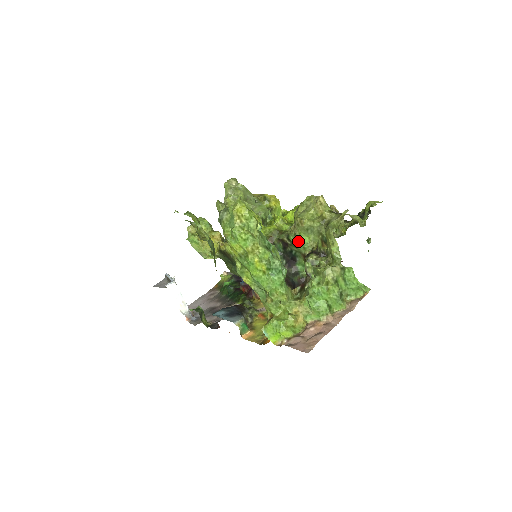
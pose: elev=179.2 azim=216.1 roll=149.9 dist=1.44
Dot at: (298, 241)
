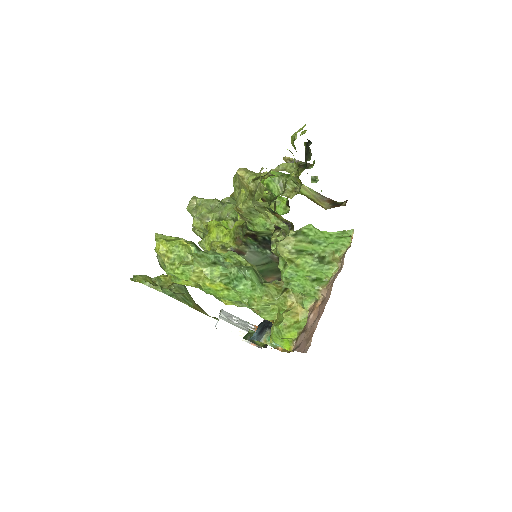
Dot at: (257, 227)
